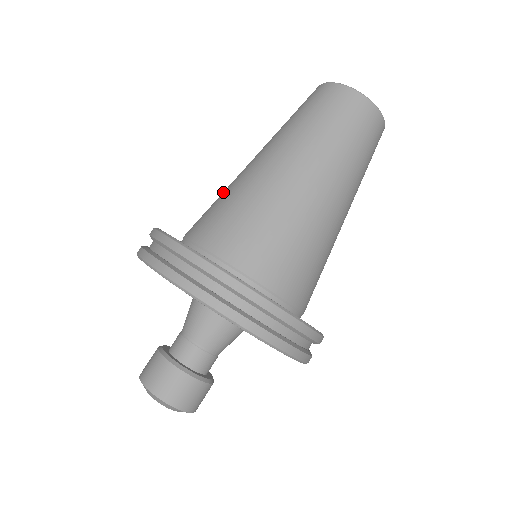
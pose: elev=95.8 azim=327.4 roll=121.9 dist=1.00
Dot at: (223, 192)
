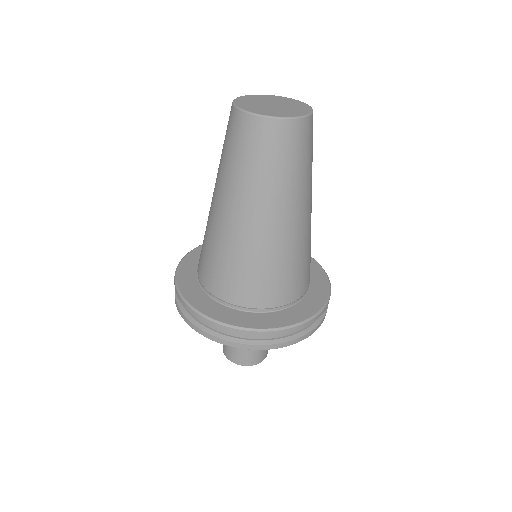
Dot at: occluded
